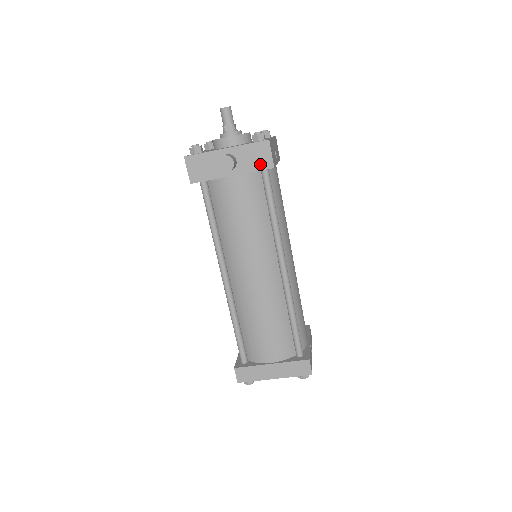
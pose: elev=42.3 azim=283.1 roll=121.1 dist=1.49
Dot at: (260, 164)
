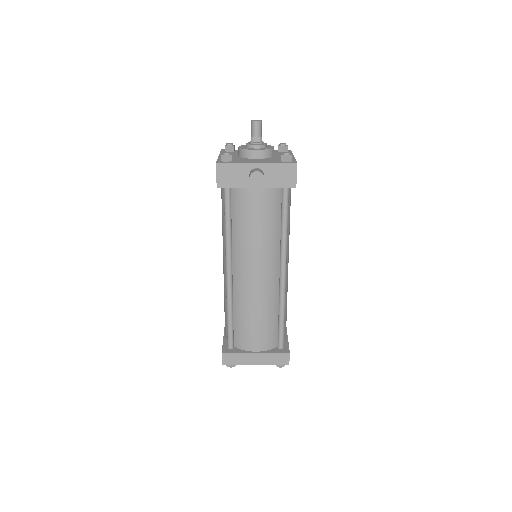
Dot at: (284, 182)
